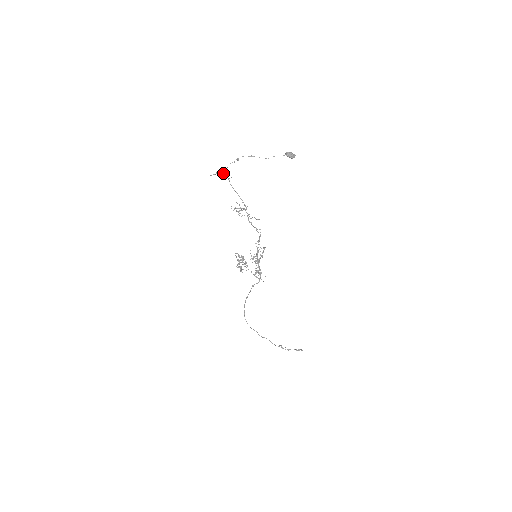
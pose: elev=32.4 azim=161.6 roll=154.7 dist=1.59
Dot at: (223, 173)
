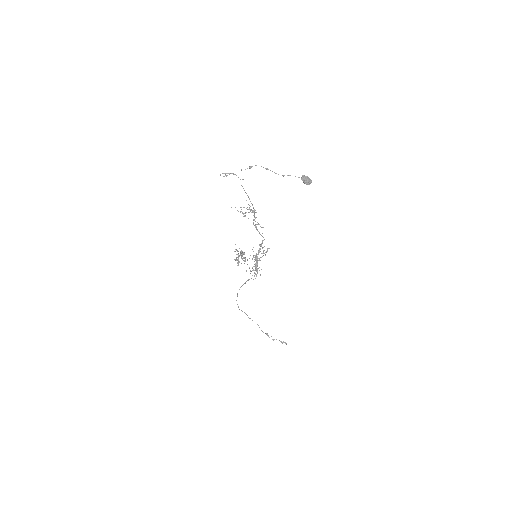
Dot at: (235, 174)
